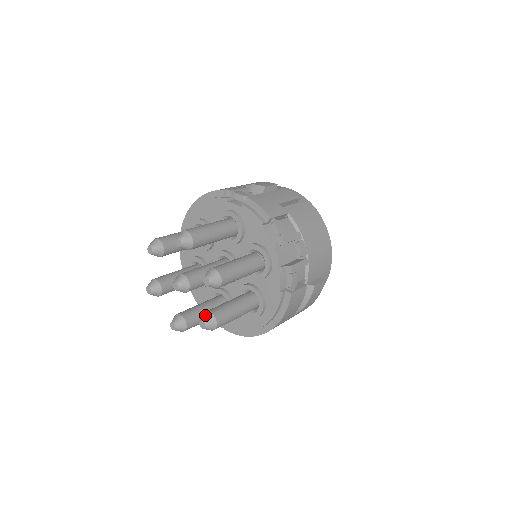
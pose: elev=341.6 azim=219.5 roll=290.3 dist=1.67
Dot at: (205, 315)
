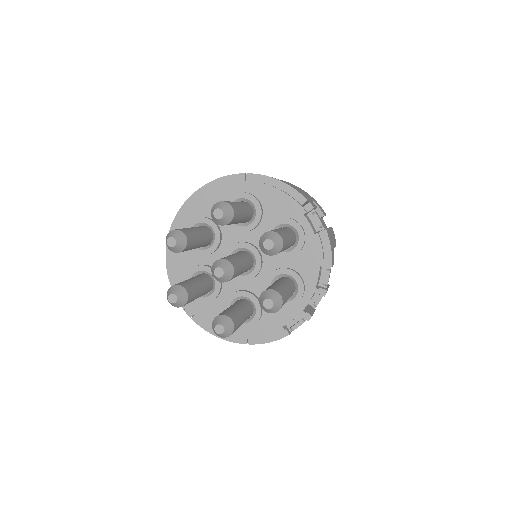
Dot at: (227, 321)
